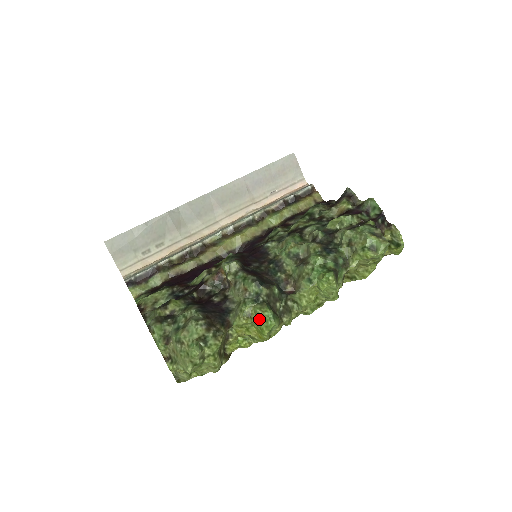
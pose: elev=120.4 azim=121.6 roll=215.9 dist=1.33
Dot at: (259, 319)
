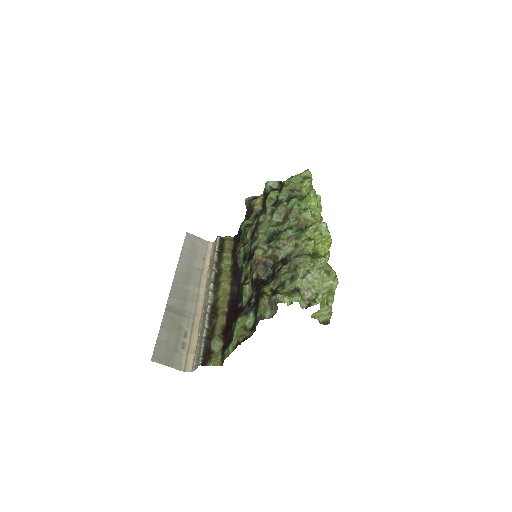
Dot at: (317, 231)
